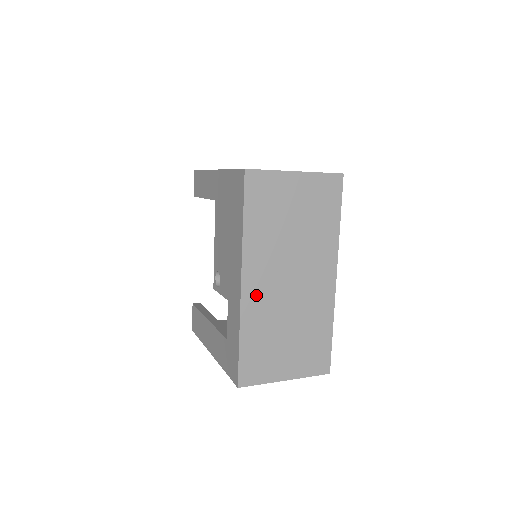
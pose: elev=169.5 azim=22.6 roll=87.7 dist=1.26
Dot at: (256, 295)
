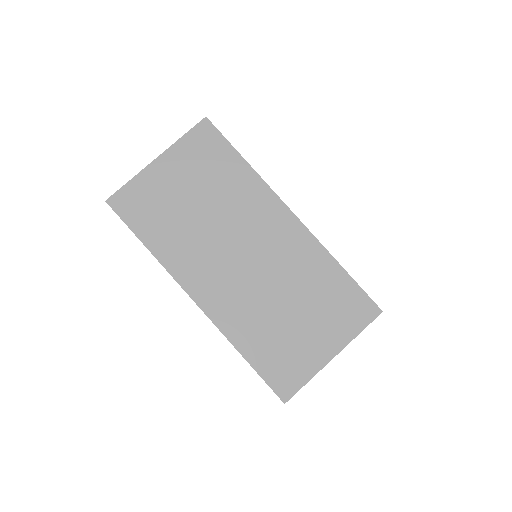
Dot at: (220, 300)
